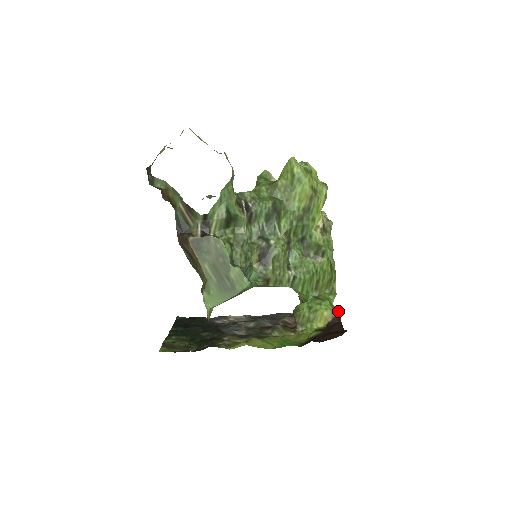
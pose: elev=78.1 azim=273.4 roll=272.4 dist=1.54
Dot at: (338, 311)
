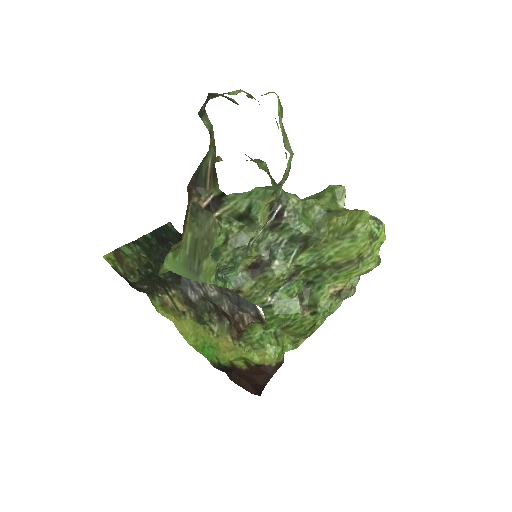
Dot at: (282, 363)
